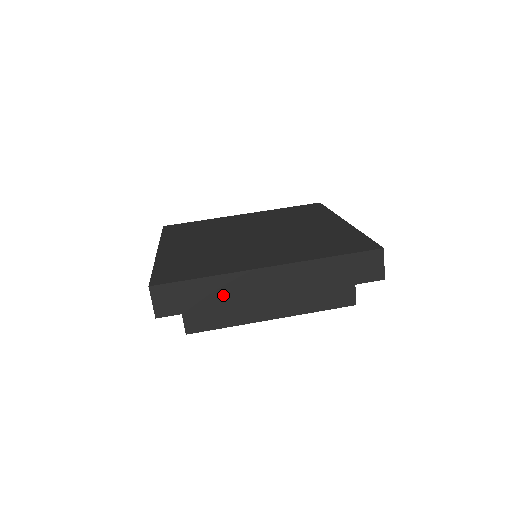
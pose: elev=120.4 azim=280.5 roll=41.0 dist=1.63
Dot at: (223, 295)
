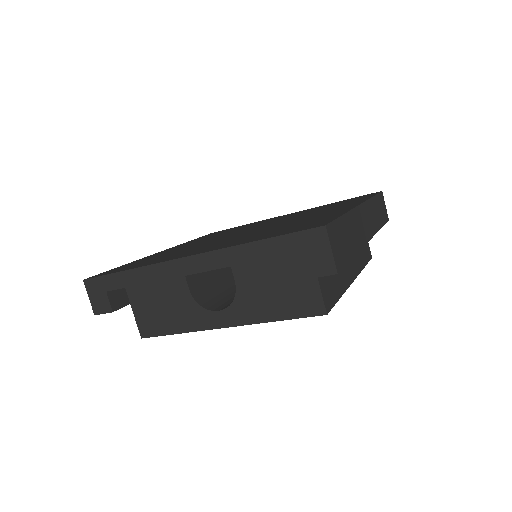
Dot at: (355, 237)
